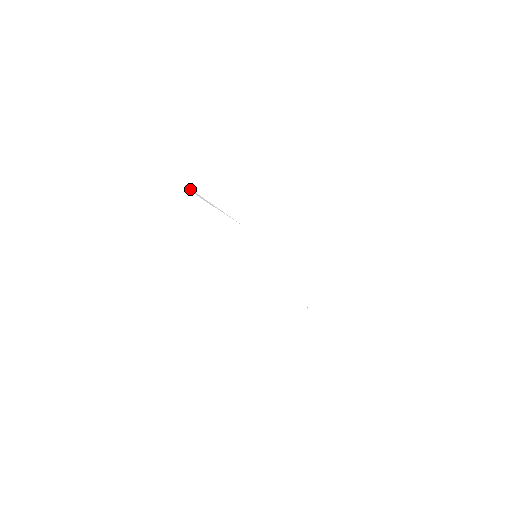
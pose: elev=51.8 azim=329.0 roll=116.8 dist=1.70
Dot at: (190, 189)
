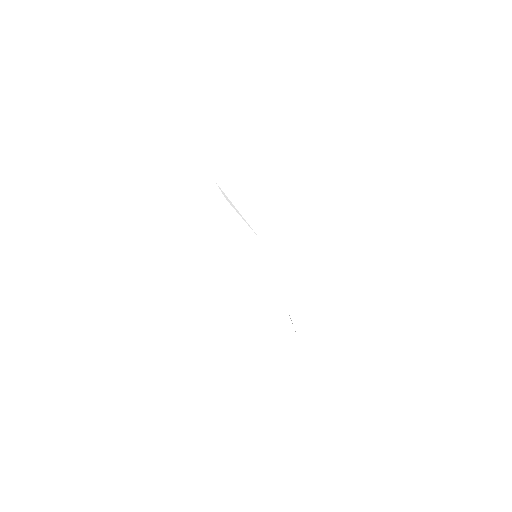
Dot at: (220, 189)
